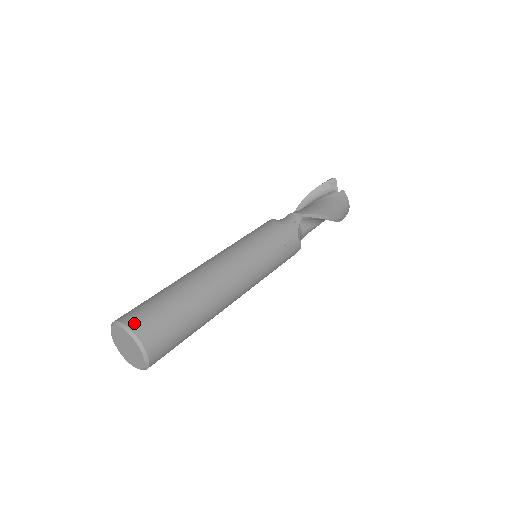
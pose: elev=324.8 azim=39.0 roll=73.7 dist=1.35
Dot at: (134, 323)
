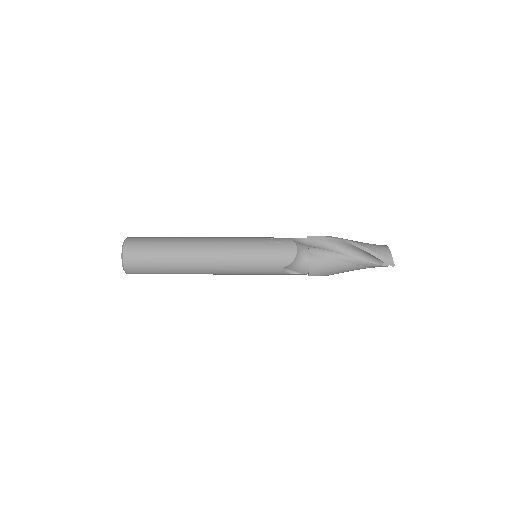
Dot at: occluded
